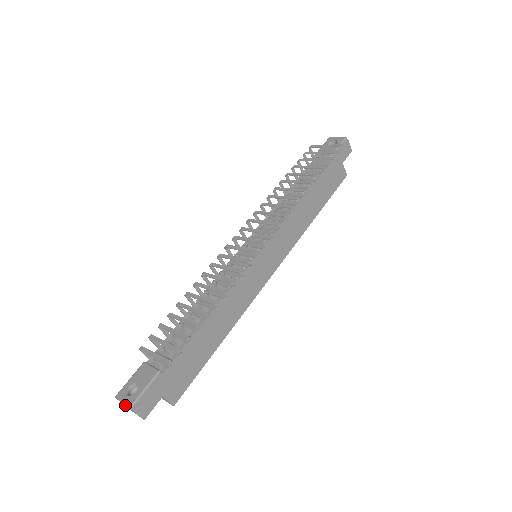
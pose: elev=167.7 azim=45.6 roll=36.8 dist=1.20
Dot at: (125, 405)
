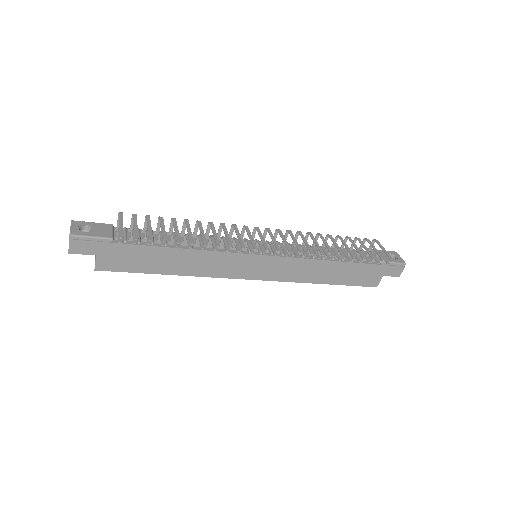
Dot at: occluded
